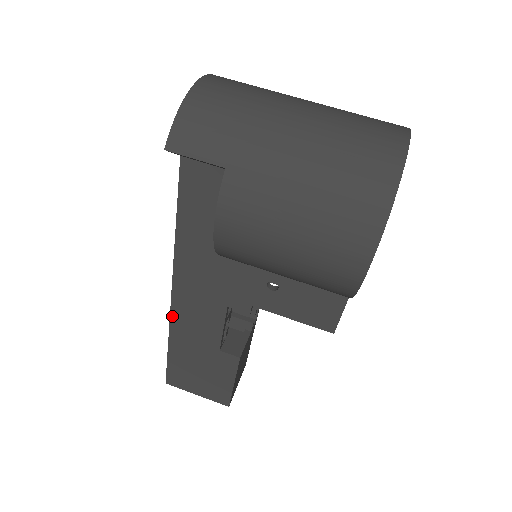
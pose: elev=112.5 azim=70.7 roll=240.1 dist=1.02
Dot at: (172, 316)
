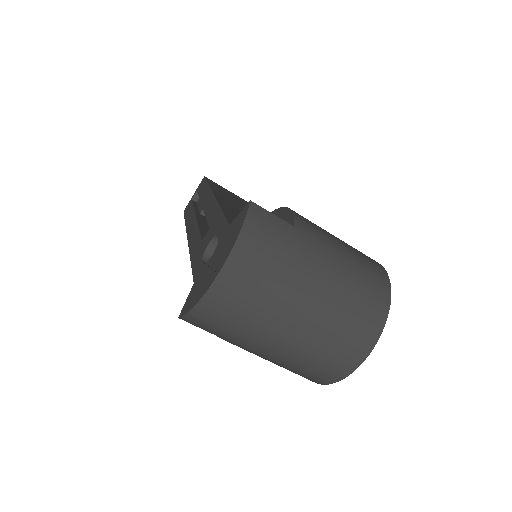
Dot at: occluded
